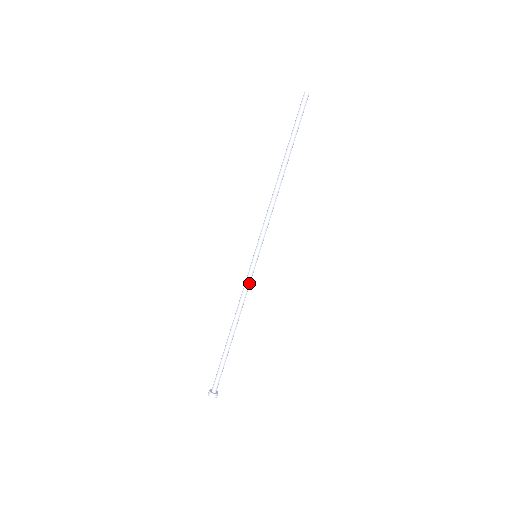
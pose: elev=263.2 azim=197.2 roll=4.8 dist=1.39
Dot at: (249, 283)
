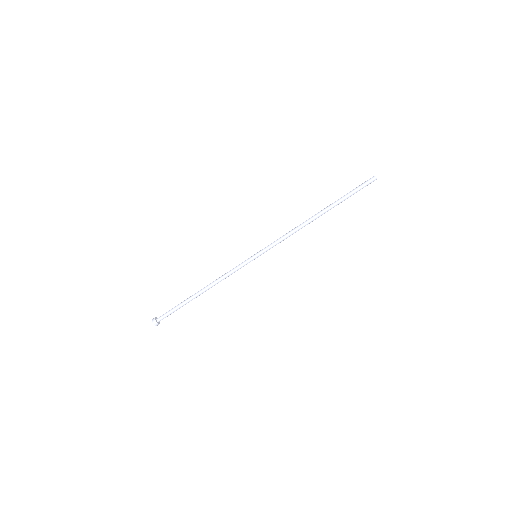
Dot at: (237, 269)
